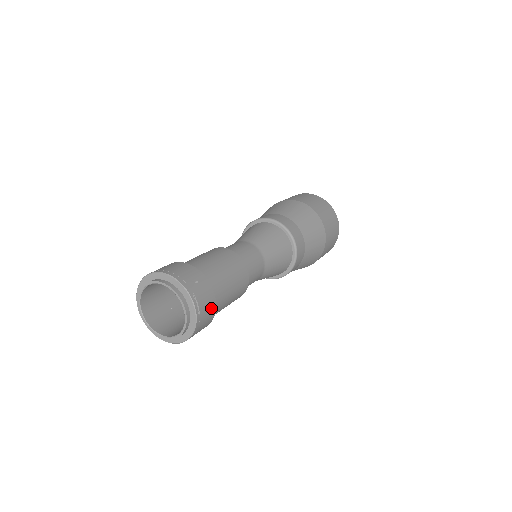
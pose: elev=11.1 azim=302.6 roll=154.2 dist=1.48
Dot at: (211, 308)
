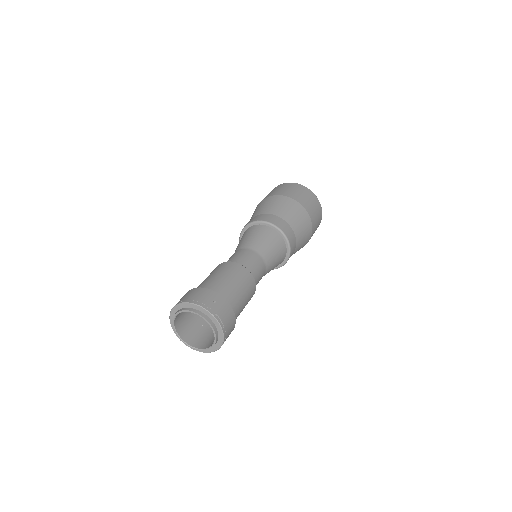
Dot at: (231, 318)
